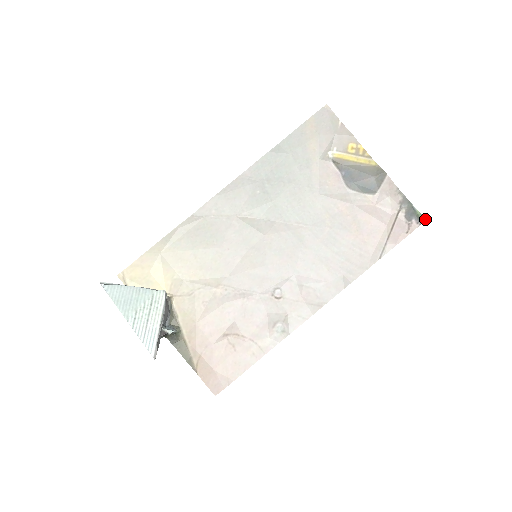
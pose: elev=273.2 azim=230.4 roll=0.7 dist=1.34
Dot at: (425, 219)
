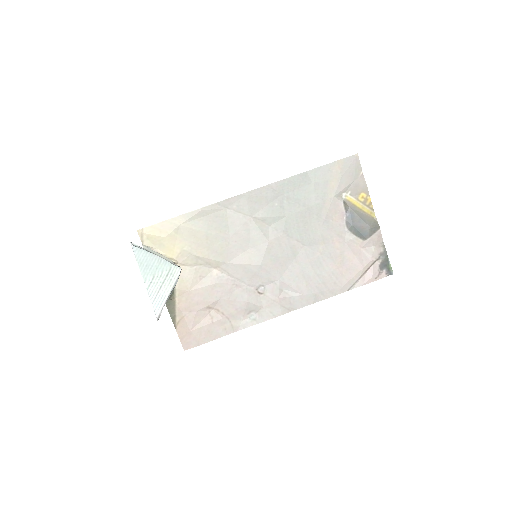
Dot at: occluded
